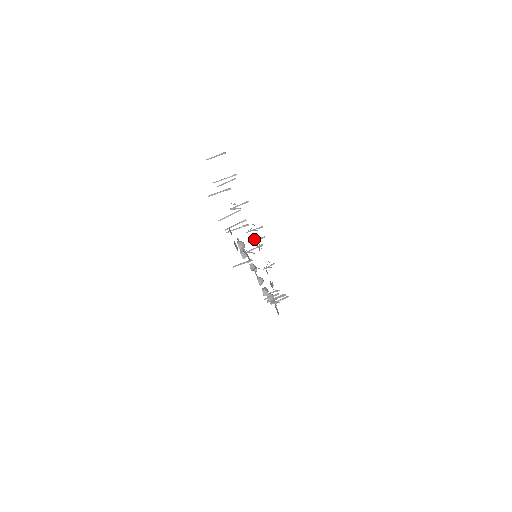
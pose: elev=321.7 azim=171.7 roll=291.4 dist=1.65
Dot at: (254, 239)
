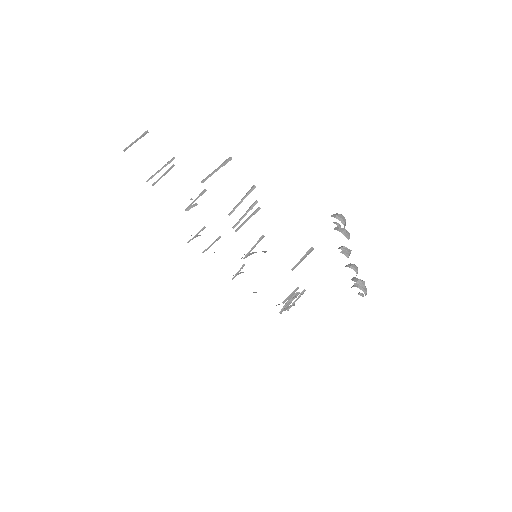
Dot at: occluded
